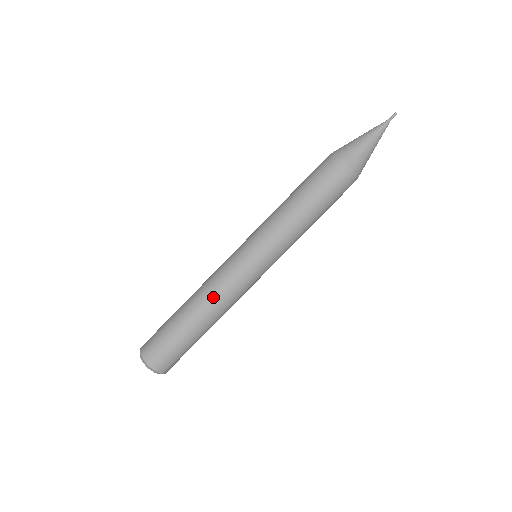
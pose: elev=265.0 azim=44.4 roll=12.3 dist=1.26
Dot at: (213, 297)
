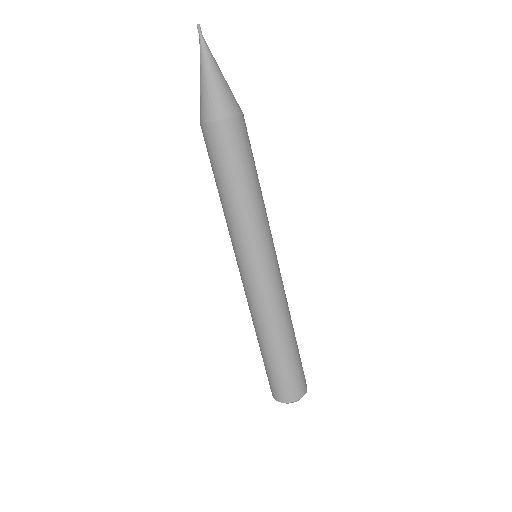
Dot at: (267, 320)
